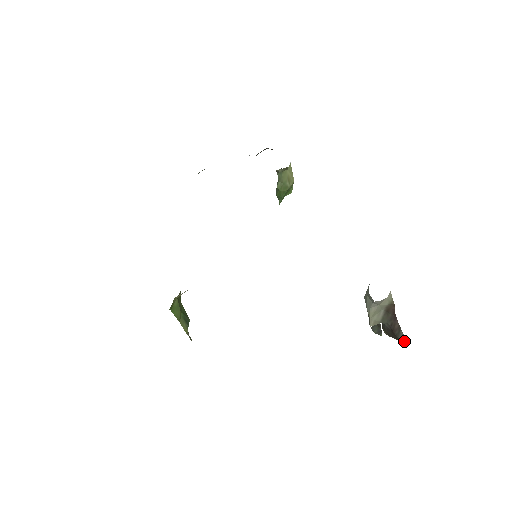
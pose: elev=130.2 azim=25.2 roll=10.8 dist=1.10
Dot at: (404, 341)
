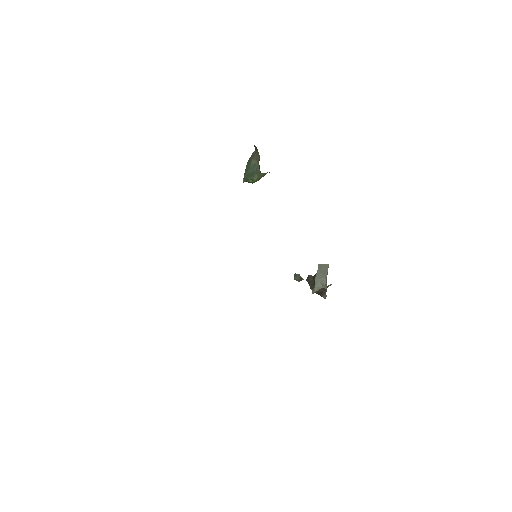
Dot at: (325, 298)
